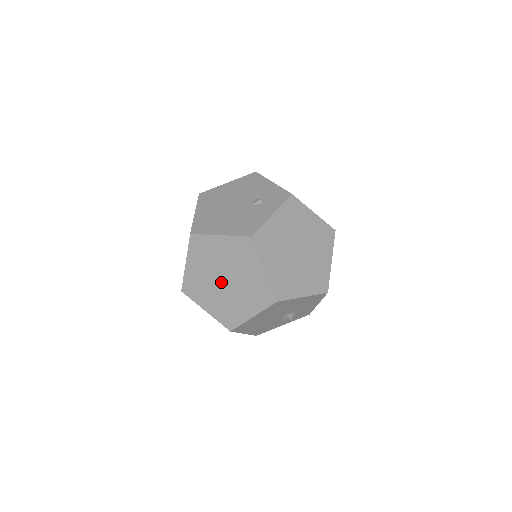
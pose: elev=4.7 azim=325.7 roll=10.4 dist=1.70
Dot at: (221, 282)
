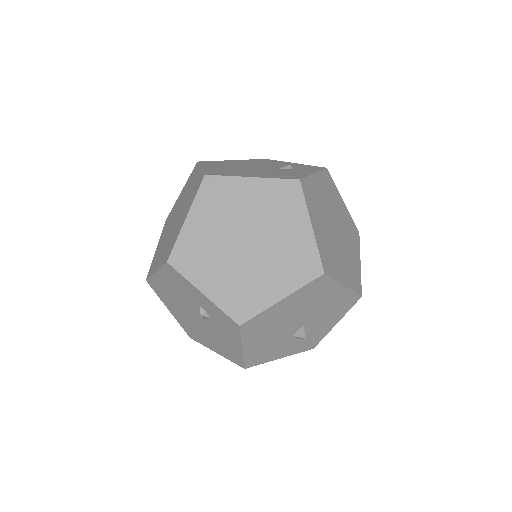
Dot at: (240, 245)
